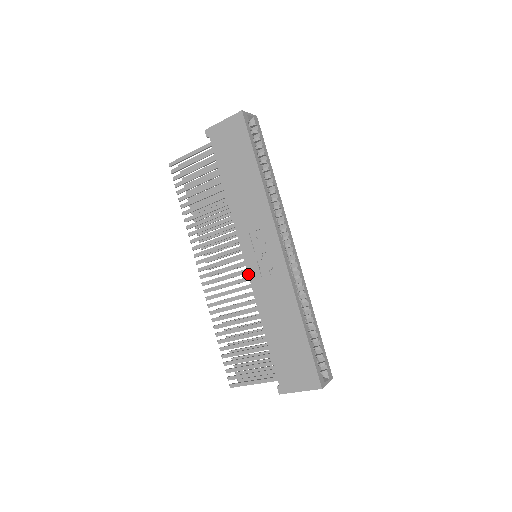
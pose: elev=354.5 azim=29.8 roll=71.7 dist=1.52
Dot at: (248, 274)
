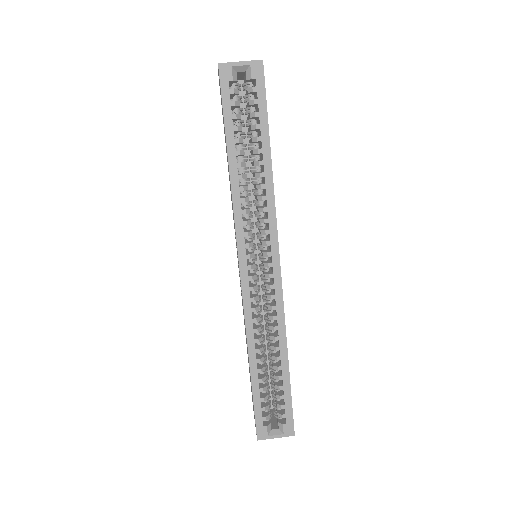
Dot at: occluded
